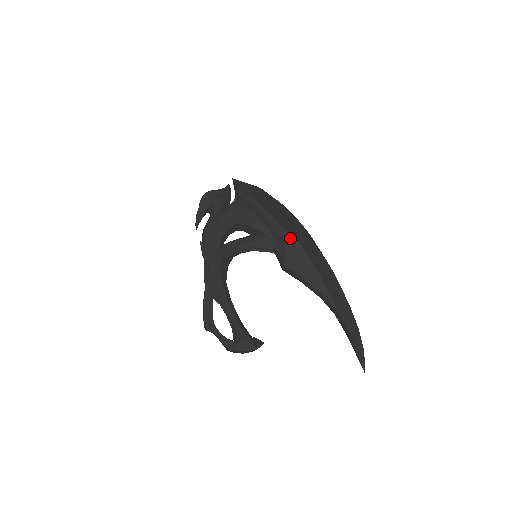
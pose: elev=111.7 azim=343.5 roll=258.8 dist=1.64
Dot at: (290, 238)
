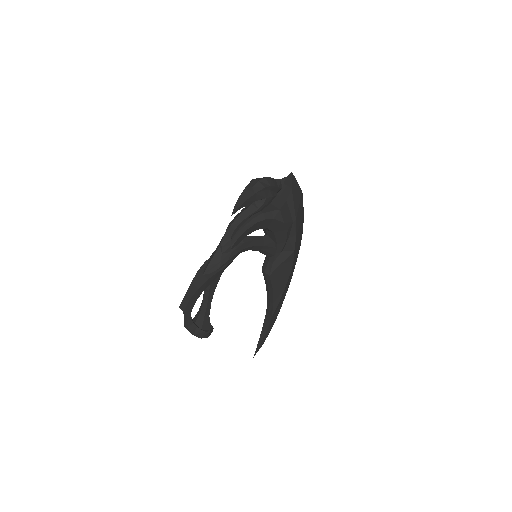
Dot at: (291, 259)
